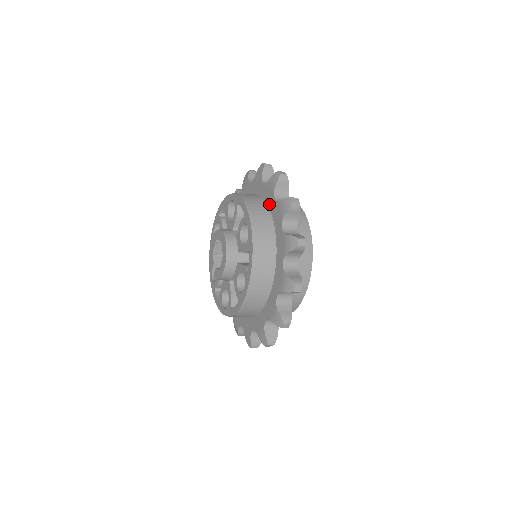
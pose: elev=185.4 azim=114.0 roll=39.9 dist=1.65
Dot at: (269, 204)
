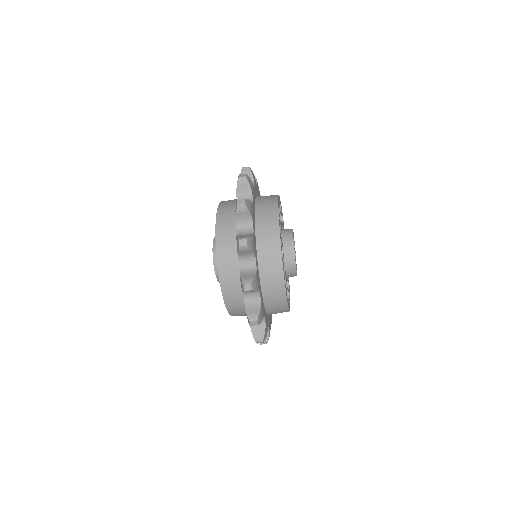
Dot at: occluded
